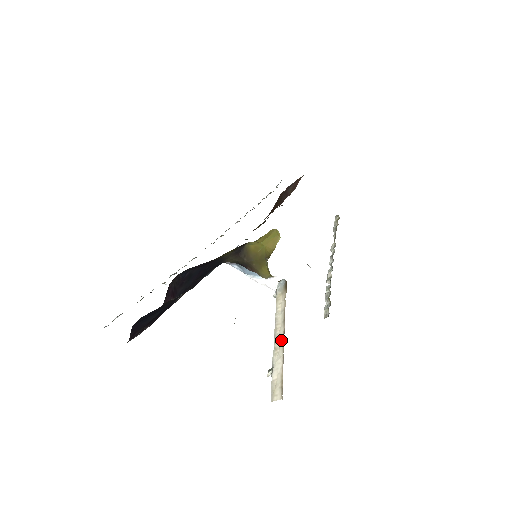
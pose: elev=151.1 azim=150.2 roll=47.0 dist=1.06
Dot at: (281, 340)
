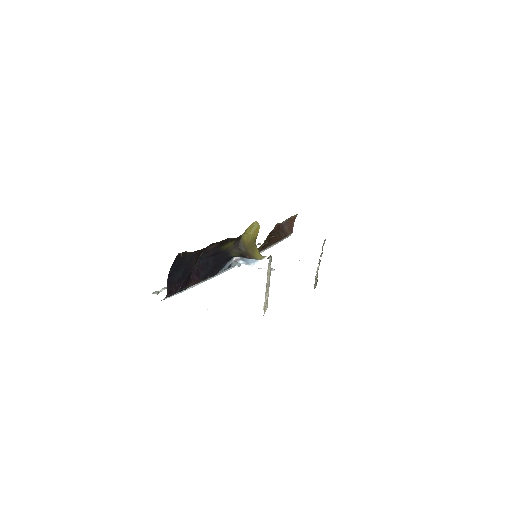
Dot at: (269, 284)
